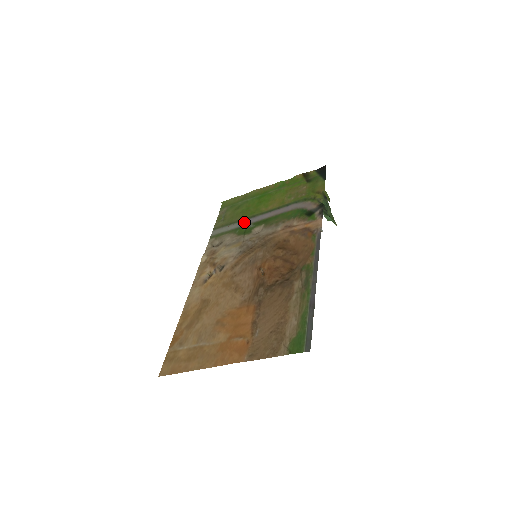
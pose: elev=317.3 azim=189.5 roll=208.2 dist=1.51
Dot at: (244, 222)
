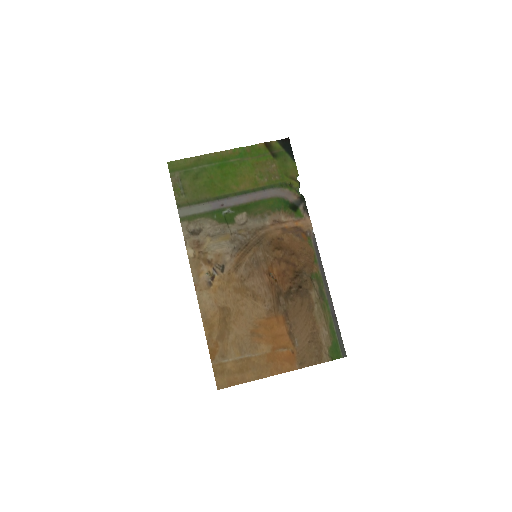
Dot at: (218, 204)
